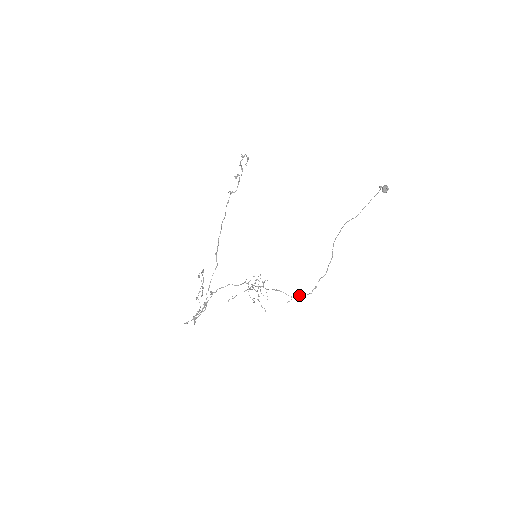
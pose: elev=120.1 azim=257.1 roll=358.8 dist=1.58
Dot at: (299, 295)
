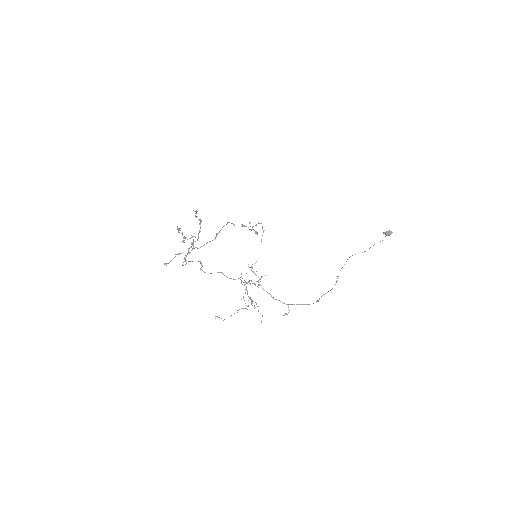
Dot at: (298, 304)
